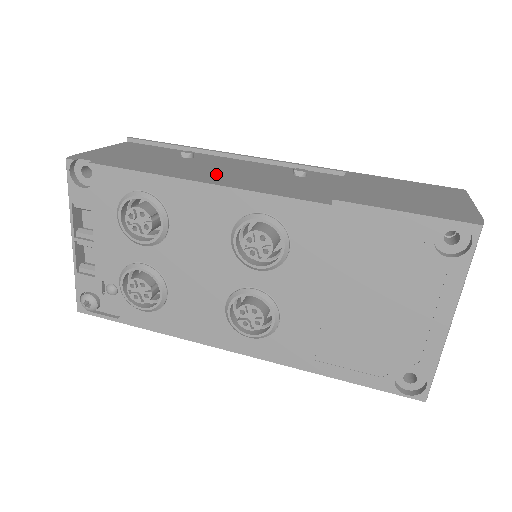
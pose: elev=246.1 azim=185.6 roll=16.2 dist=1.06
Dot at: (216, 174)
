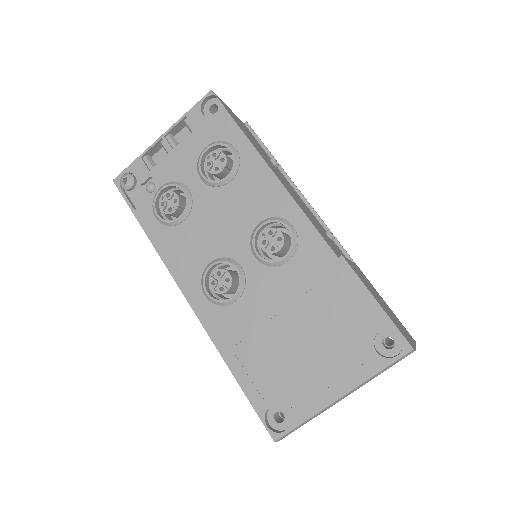
Dot at: occluded
